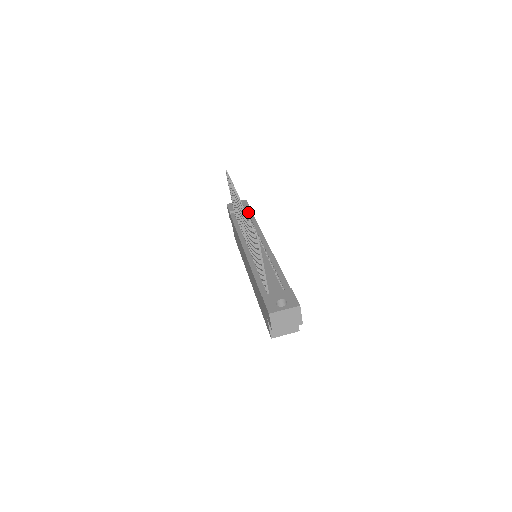
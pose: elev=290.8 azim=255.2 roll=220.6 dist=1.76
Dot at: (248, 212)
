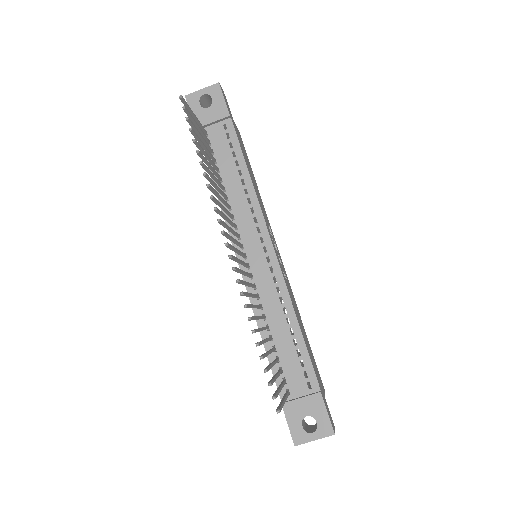
Dot at: (228, 131)
